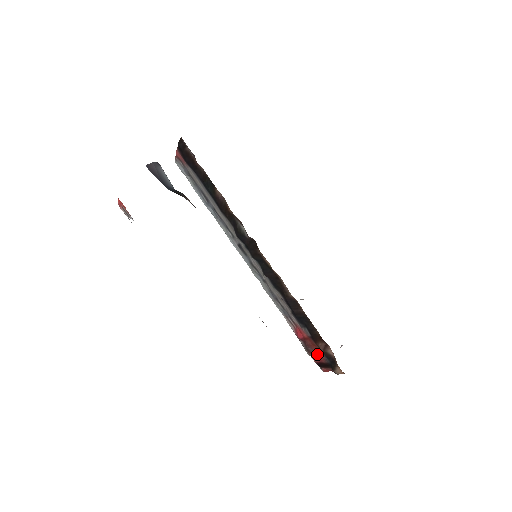
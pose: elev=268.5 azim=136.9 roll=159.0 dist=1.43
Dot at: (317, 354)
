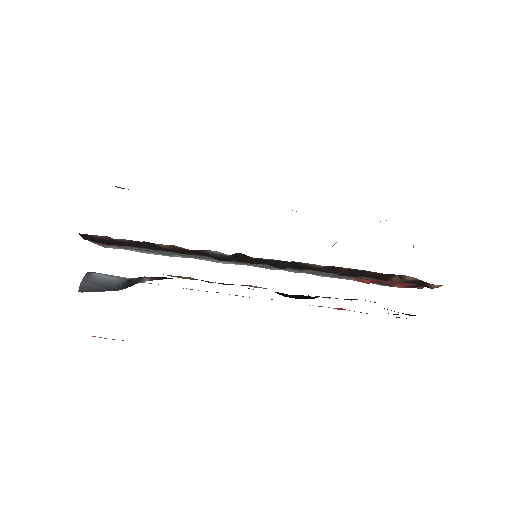
Dot at: (399, 283)
